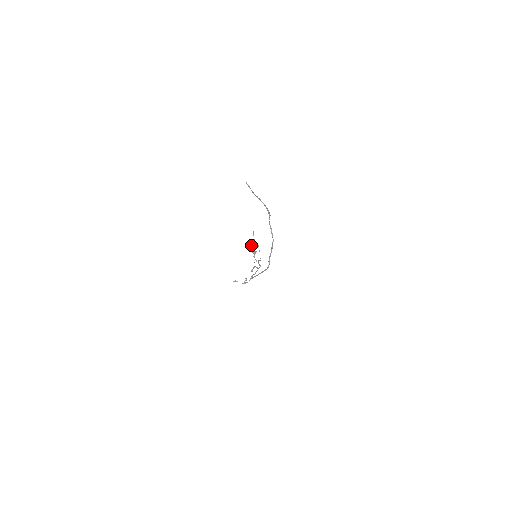
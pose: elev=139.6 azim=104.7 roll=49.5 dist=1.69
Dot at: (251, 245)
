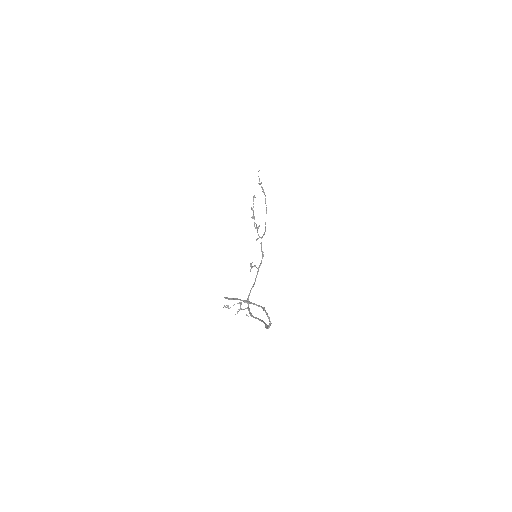
Dot at: occluded
